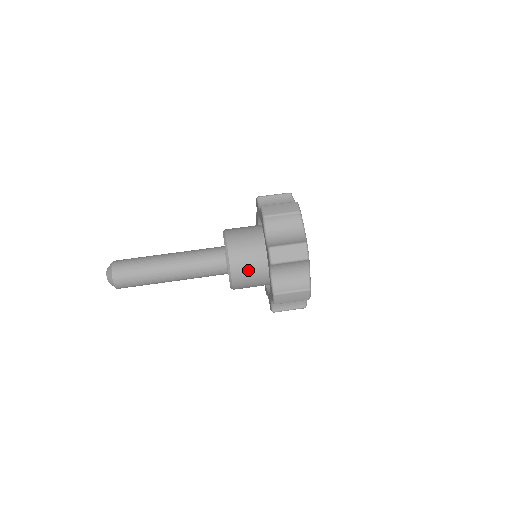
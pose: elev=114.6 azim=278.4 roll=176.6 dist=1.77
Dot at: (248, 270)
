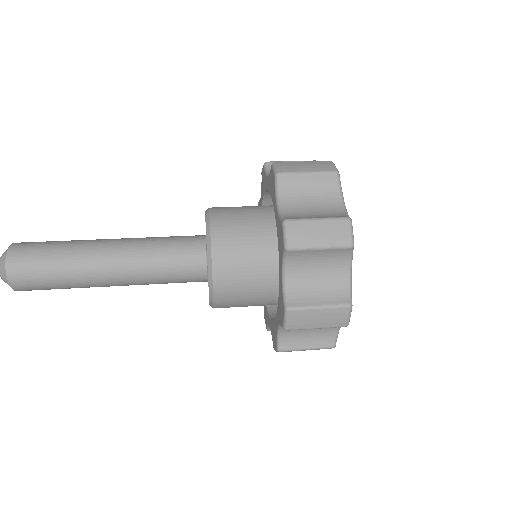
Dot at: (240, 227)
